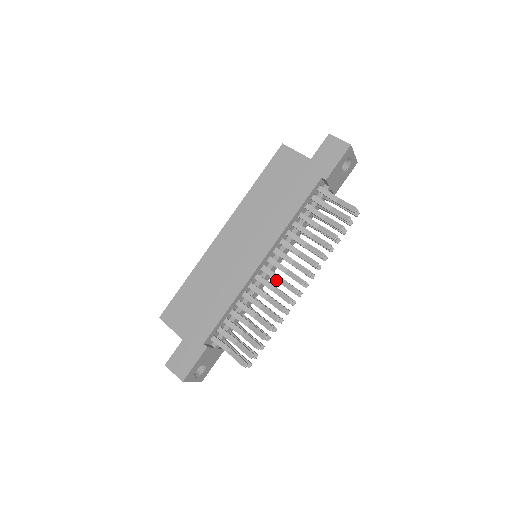
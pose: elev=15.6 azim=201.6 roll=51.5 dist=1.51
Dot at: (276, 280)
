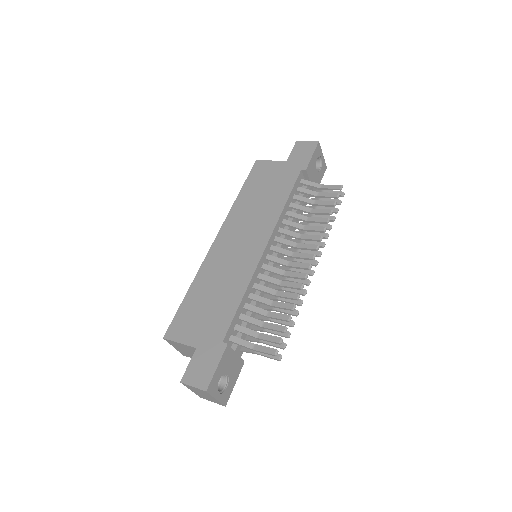
Dot at: (284, 264)
